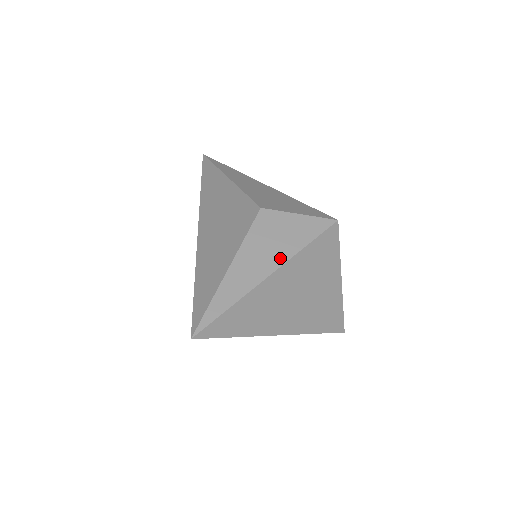
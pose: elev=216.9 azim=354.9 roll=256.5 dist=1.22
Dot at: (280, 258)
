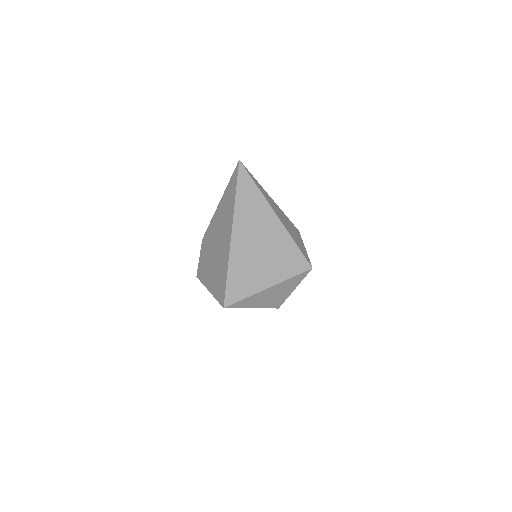
Dot at: (284, 224)
